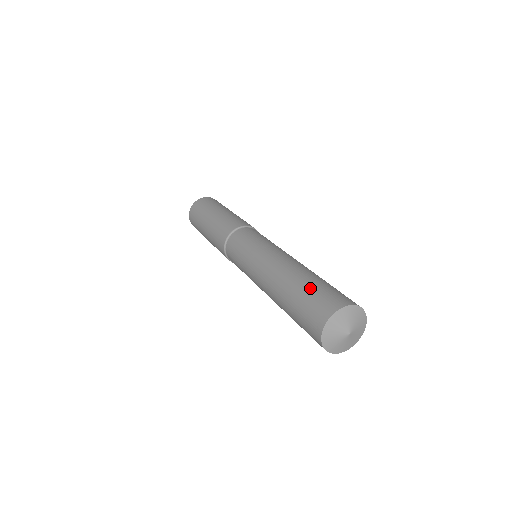
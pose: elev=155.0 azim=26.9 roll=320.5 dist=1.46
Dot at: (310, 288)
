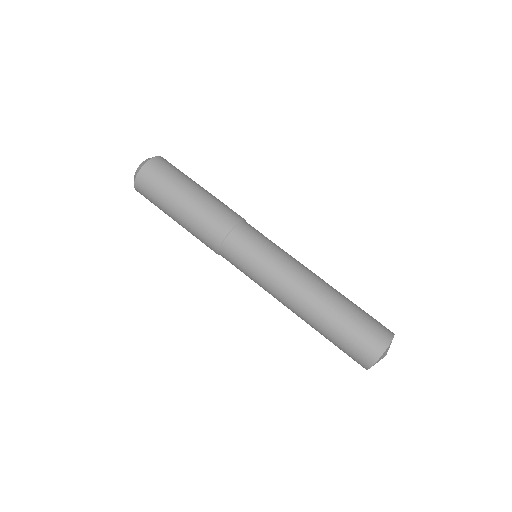
Dot at: (356, 319)
